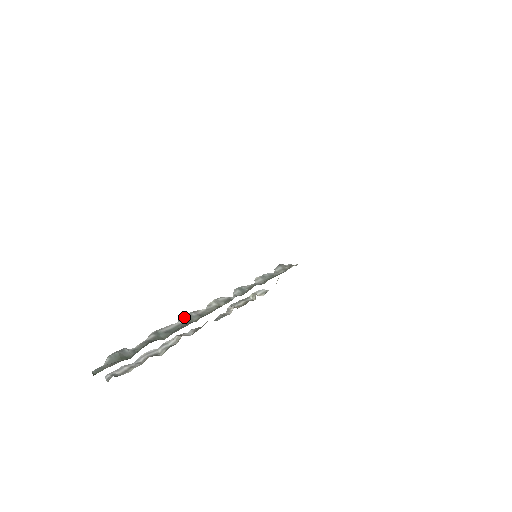
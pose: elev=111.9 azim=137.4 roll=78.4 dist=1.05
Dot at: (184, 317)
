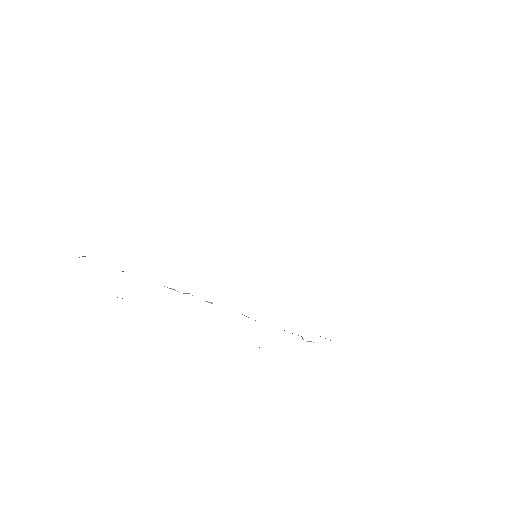
Dot at: occluded
